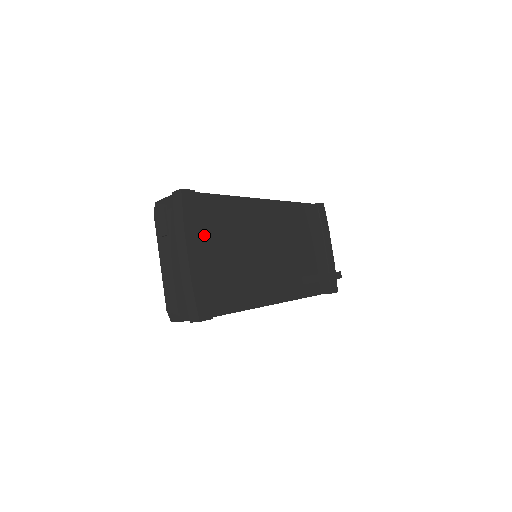
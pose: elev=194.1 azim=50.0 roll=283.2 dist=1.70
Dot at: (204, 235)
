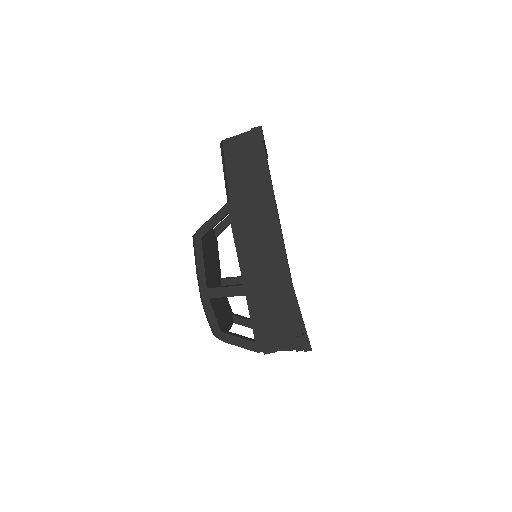
Dot at: occluded
